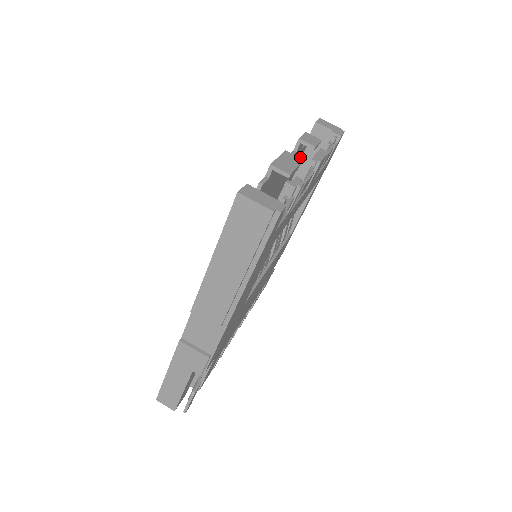
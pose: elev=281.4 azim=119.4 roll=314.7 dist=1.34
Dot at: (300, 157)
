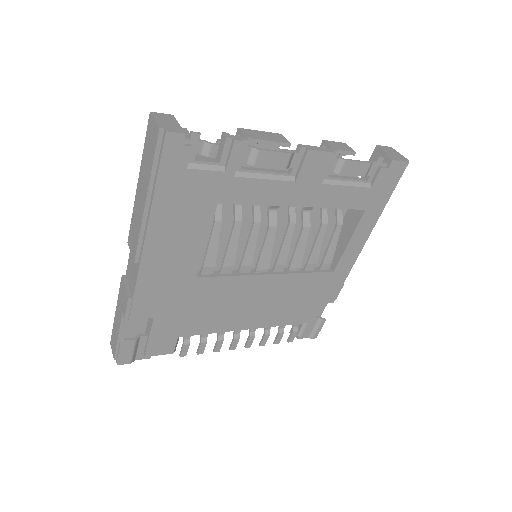
Dot at: occluded
